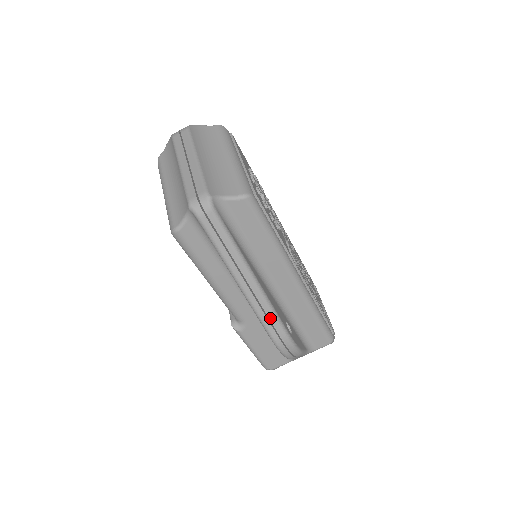
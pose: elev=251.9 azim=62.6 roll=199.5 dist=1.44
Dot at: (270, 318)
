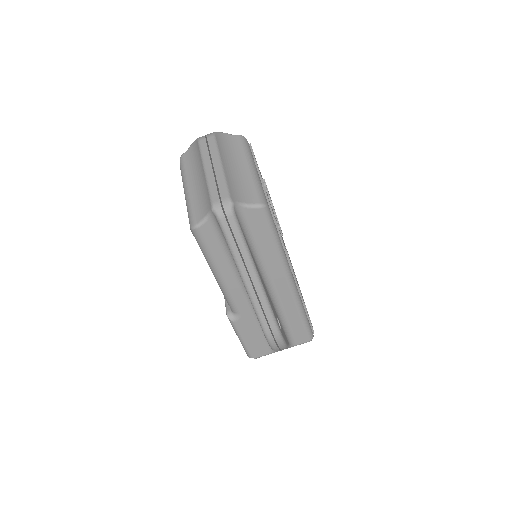
Dot at: (266, 314)
